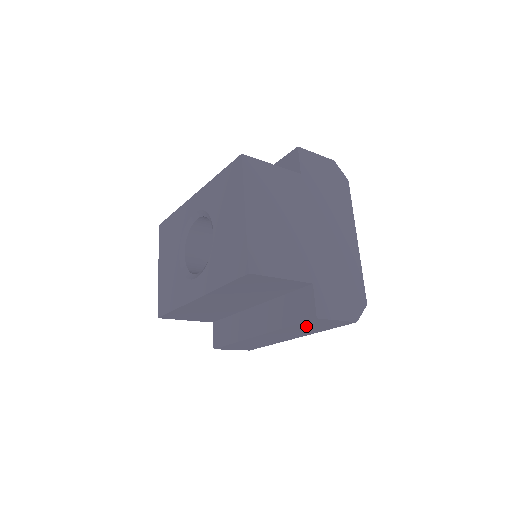
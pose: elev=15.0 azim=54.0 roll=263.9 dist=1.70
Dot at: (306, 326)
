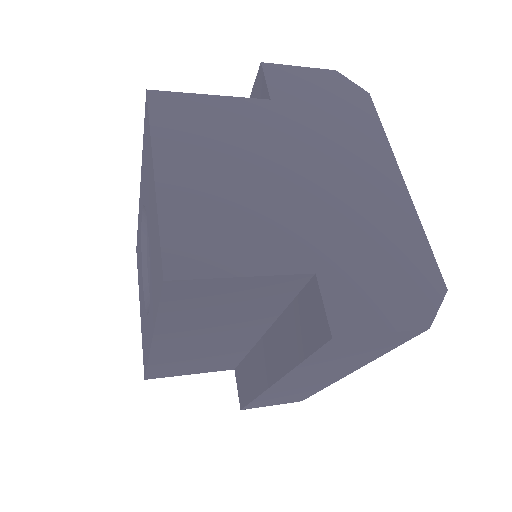
Dot at: (335, 354)
